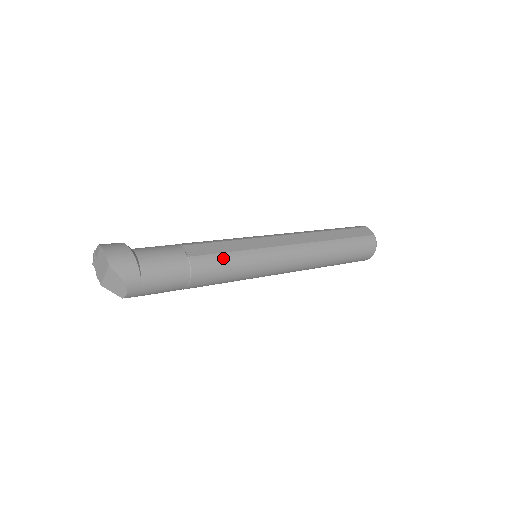
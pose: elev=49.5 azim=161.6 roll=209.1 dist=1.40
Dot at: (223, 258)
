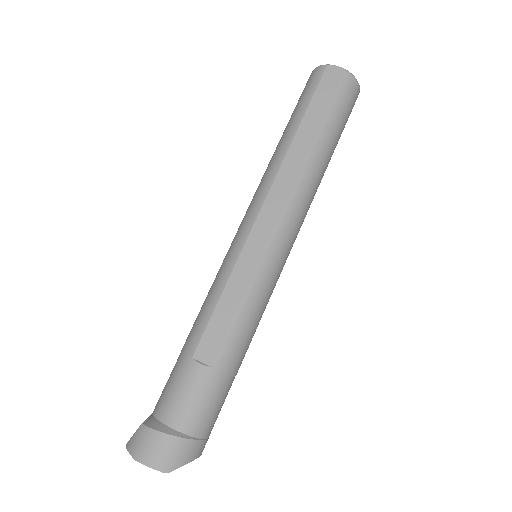
Dot at: (240, 322)
